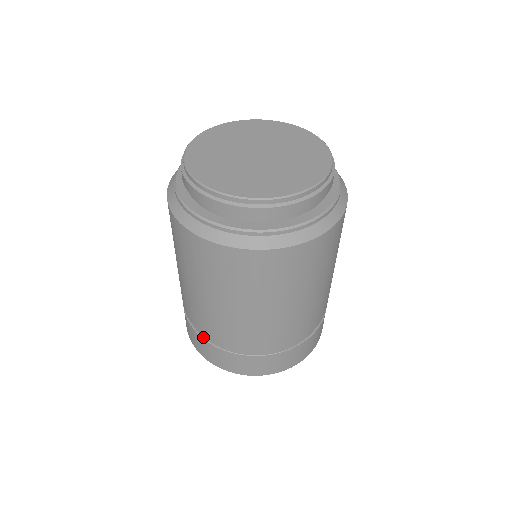
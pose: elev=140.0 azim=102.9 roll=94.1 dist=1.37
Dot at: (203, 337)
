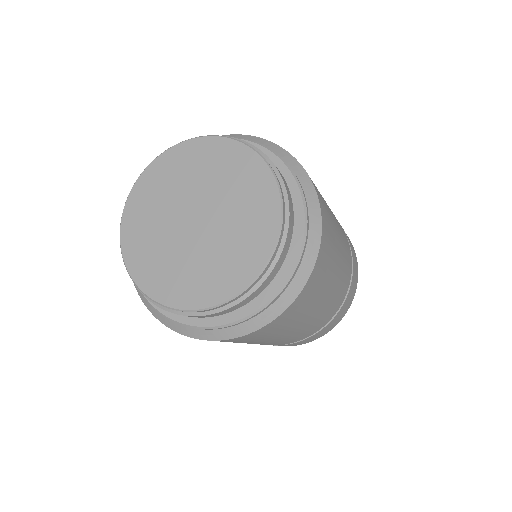
Dot at: occluded
